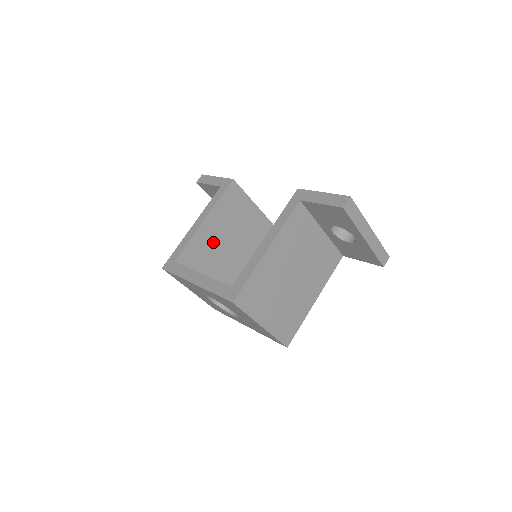
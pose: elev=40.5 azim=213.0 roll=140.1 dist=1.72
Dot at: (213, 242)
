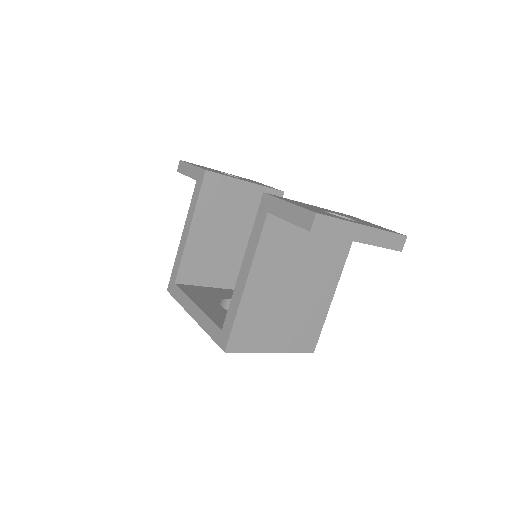
Dot at: (210, 244)
